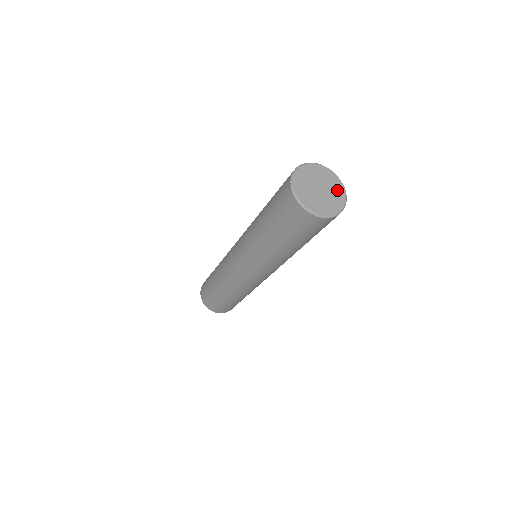
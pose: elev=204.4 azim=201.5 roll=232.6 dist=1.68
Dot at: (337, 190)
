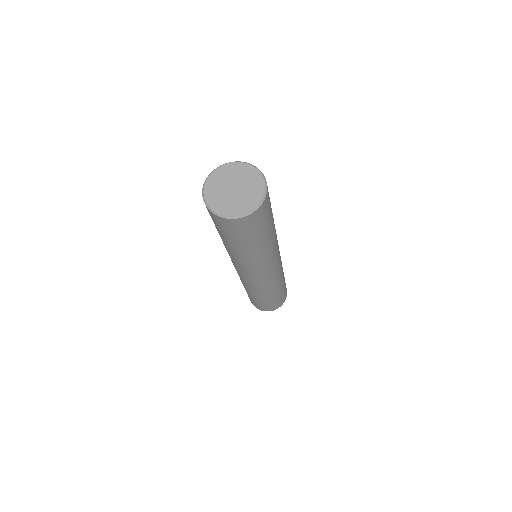
Dot at: (248, 201)
